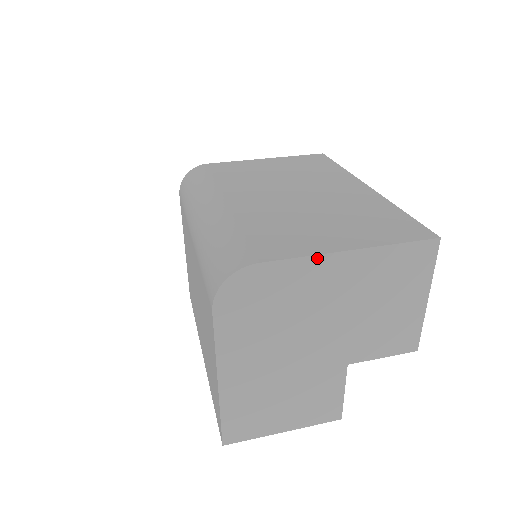
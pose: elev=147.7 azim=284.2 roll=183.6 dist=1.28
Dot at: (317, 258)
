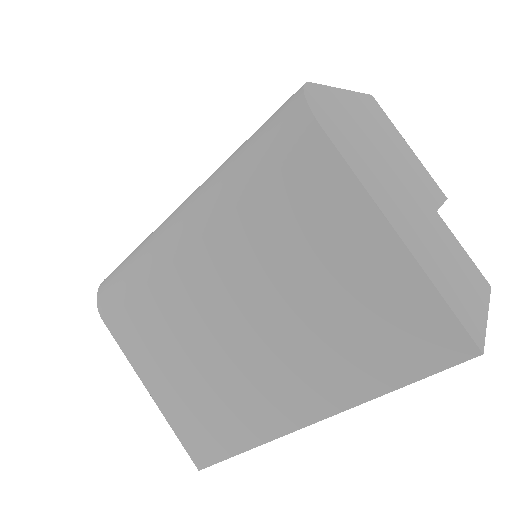
Dot at: (336, 90)
